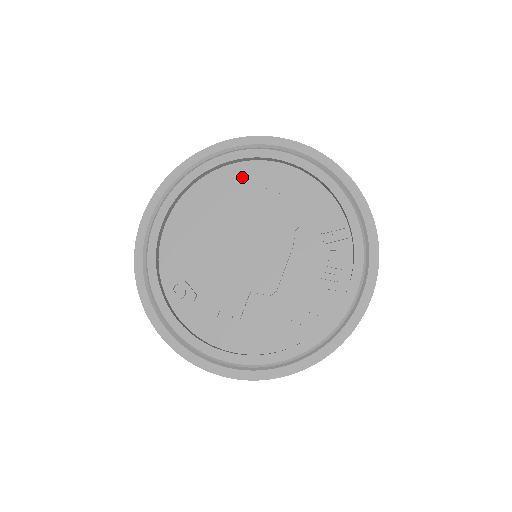
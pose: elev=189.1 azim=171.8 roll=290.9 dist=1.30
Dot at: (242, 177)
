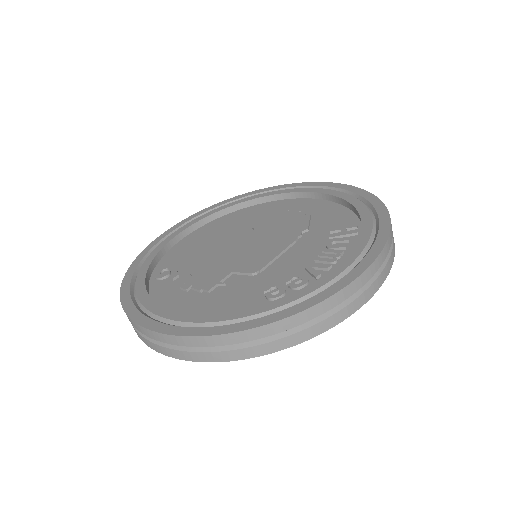
Dot at: (271, 208)
